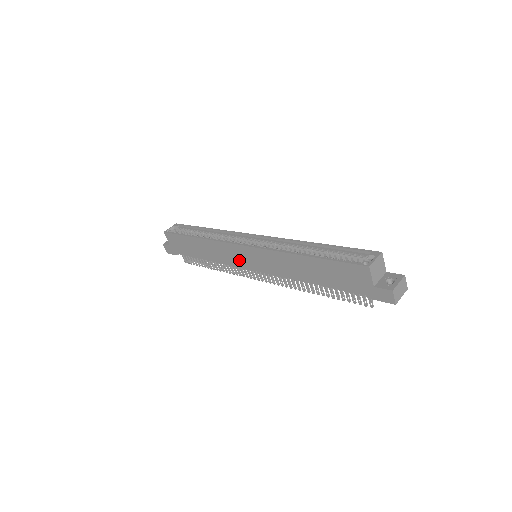
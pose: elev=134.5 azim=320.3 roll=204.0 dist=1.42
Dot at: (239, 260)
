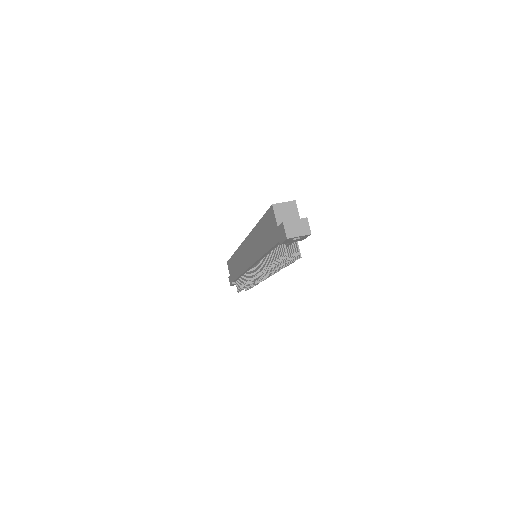
Dot at: (245, 261)
